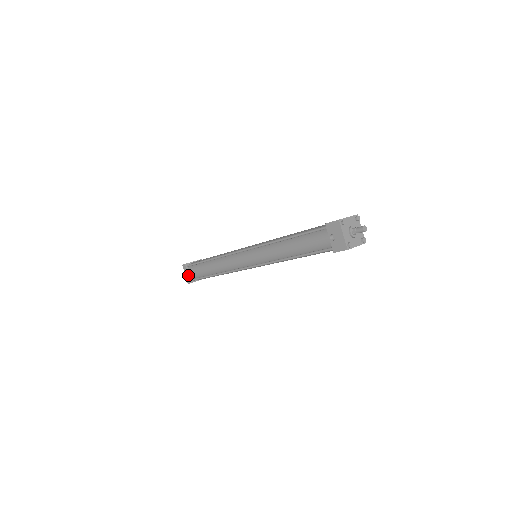
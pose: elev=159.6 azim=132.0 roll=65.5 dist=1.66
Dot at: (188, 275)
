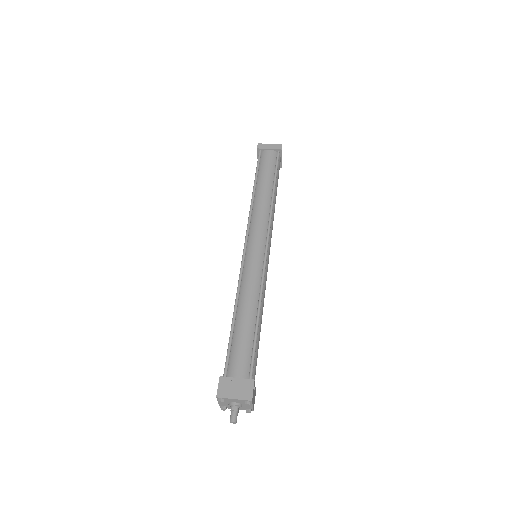
Dot at: occluded
